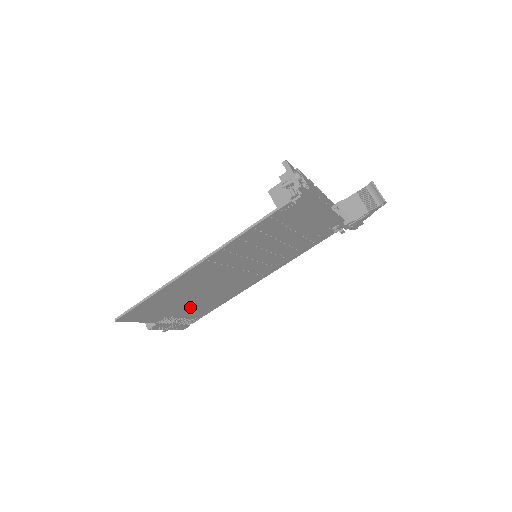
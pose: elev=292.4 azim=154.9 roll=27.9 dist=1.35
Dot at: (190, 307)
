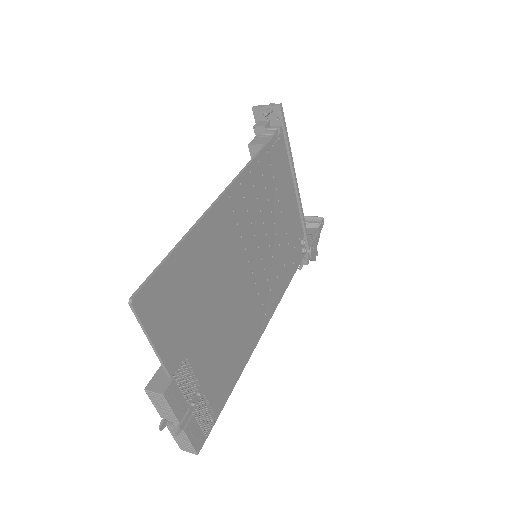
Dot at: (207, 353)
